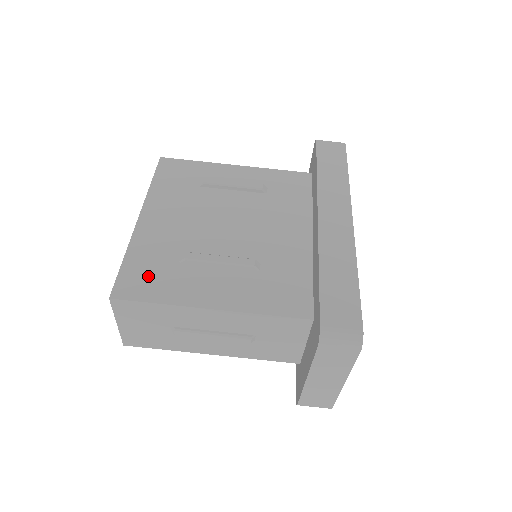
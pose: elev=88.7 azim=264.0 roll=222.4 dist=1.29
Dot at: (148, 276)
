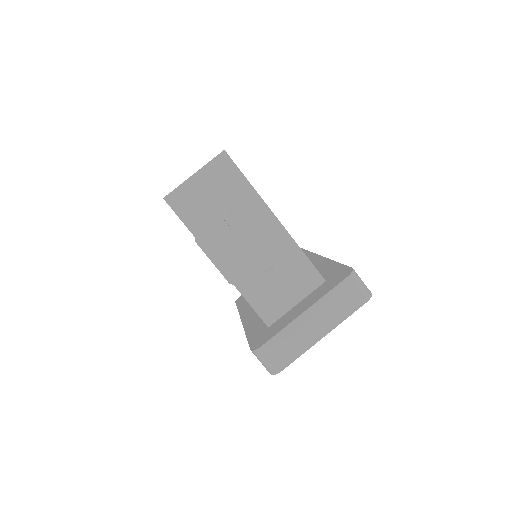
Dot at: occluded
